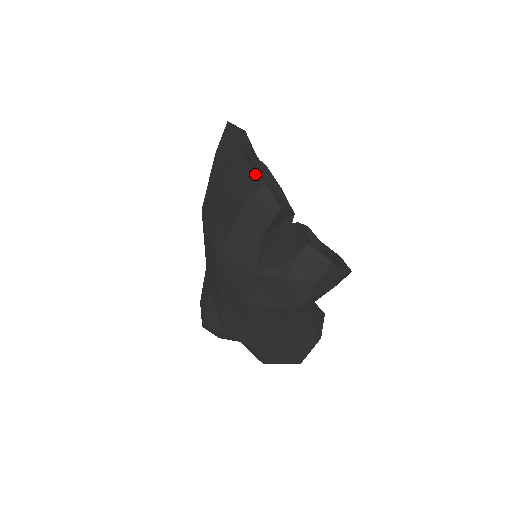
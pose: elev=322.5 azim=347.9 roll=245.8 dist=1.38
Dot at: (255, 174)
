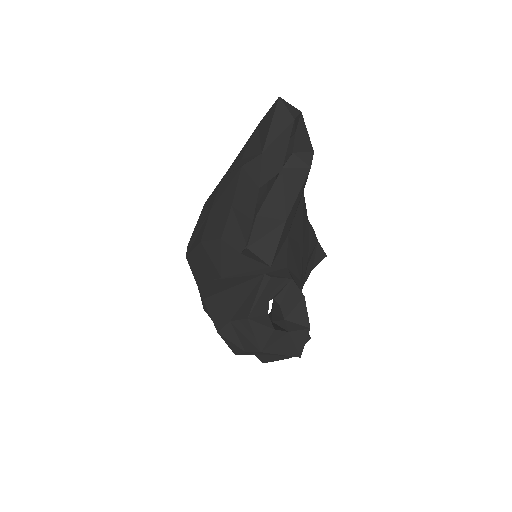
Dot at: (227, 214)
